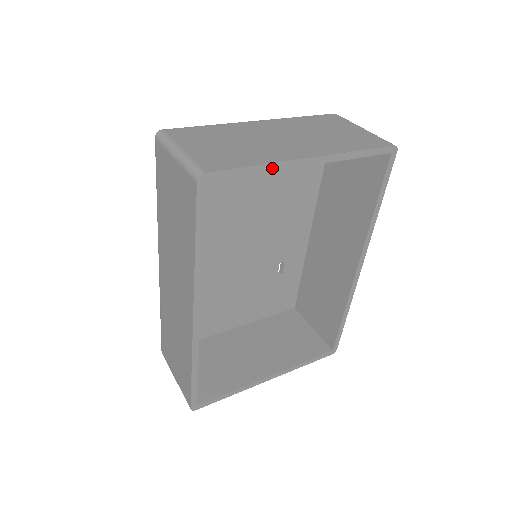
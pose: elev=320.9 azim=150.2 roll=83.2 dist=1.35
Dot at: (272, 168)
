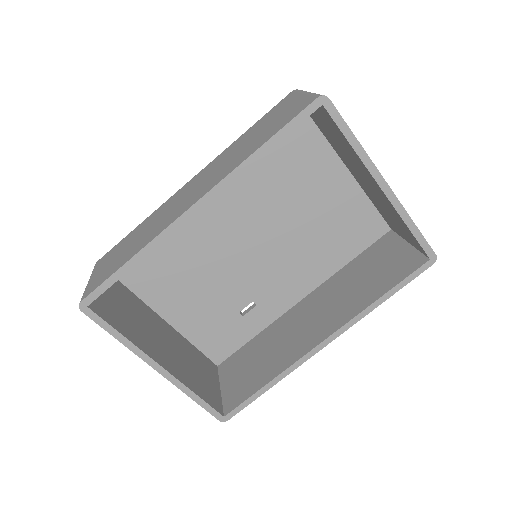
Dot at: (362, 156)
